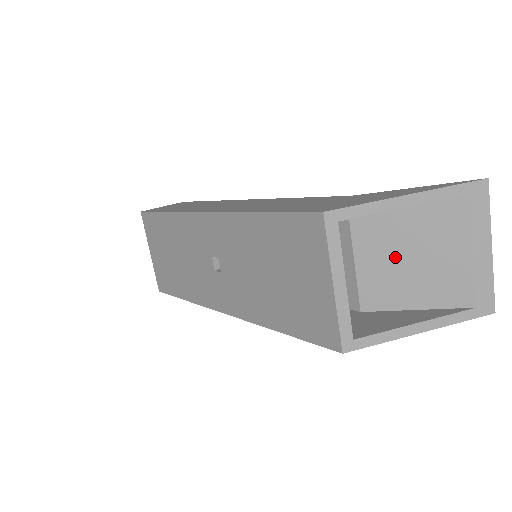
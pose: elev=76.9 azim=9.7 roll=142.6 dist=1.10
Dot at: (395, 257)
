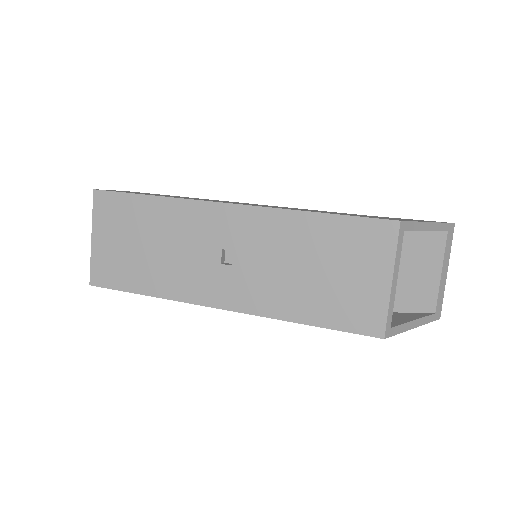
Dot at: occluded
